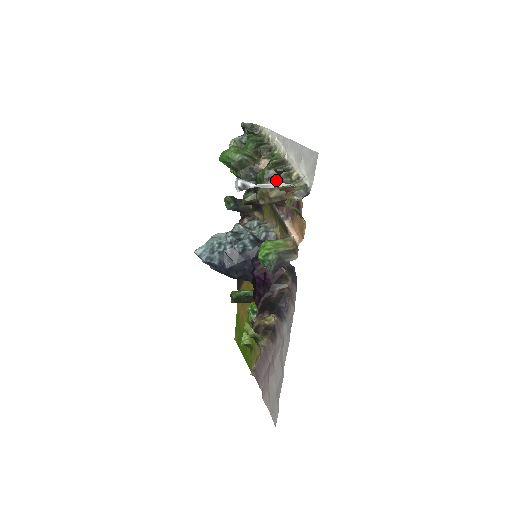
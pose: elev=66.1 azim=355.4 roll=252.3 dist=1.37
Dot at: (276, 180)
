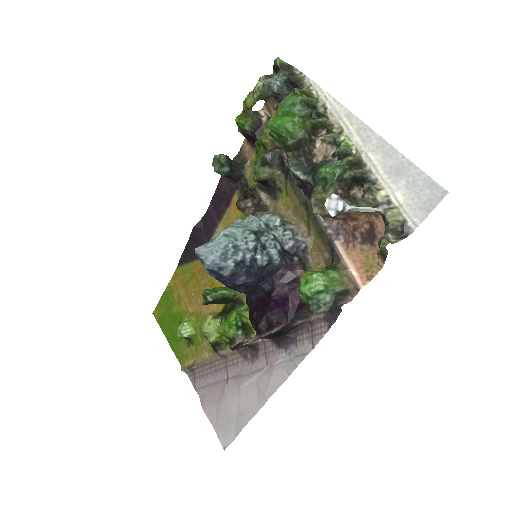
Dot at: (348, 188)
